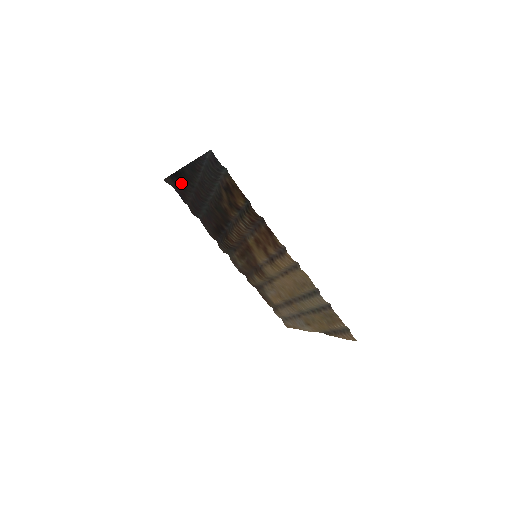
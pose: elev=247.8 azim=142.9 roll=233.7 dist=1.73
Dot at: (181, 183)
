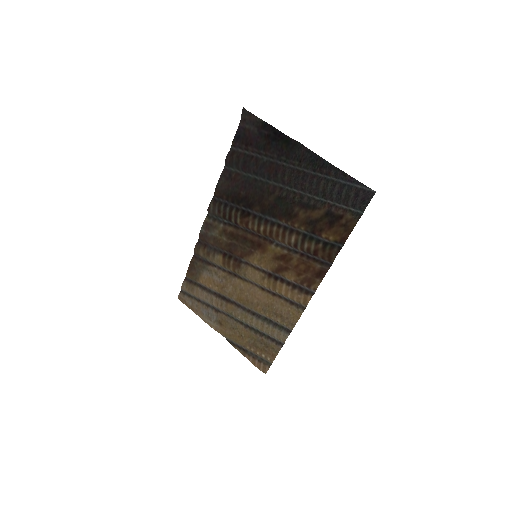
Dot at: (269, 141)
